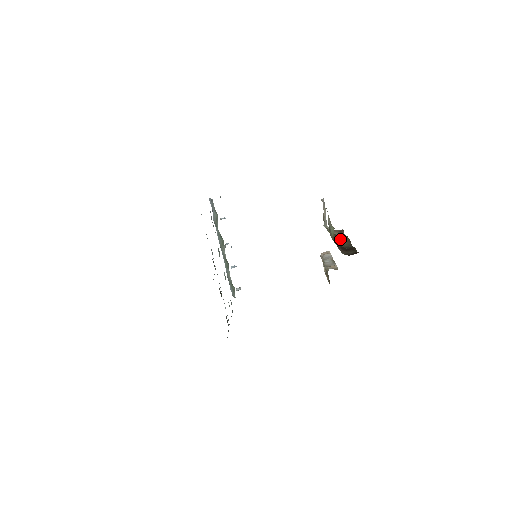
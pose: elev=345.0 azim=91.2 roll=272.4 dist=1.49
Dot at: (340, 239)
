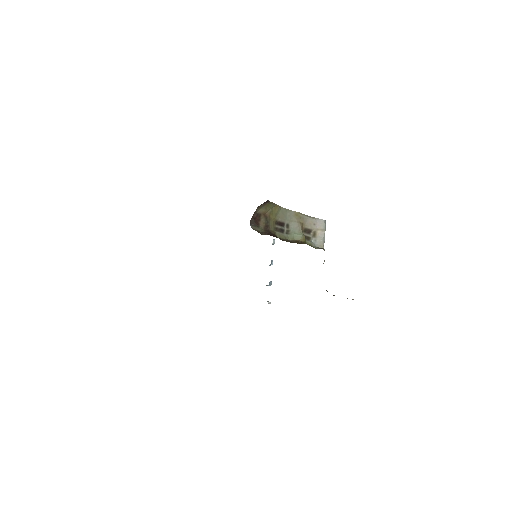
Dot at: (300, 243)
